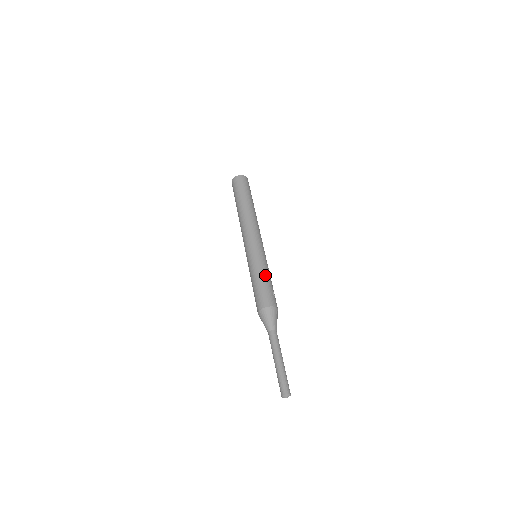
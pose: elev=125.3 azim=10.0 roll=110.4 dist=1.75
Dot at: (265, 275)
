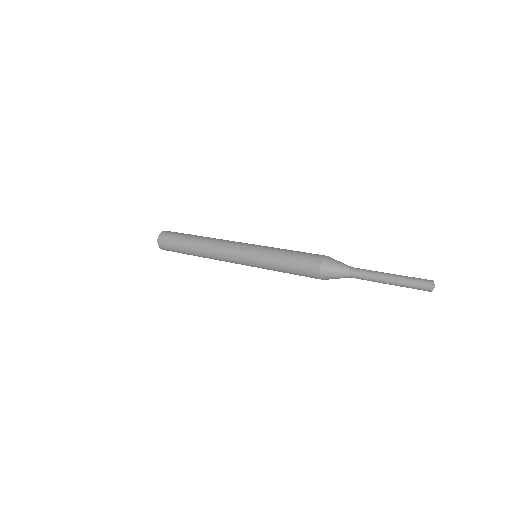
Dot at: (287, 250)
